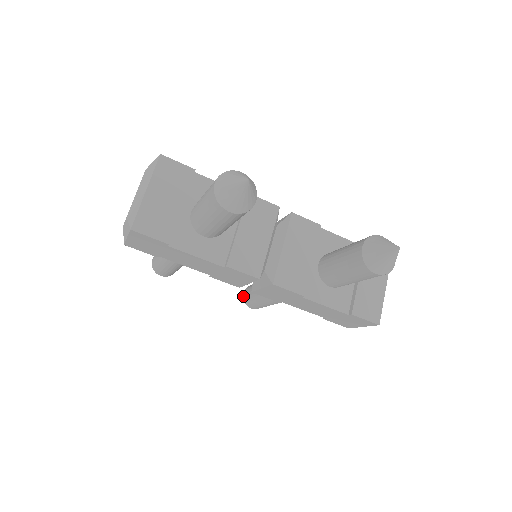
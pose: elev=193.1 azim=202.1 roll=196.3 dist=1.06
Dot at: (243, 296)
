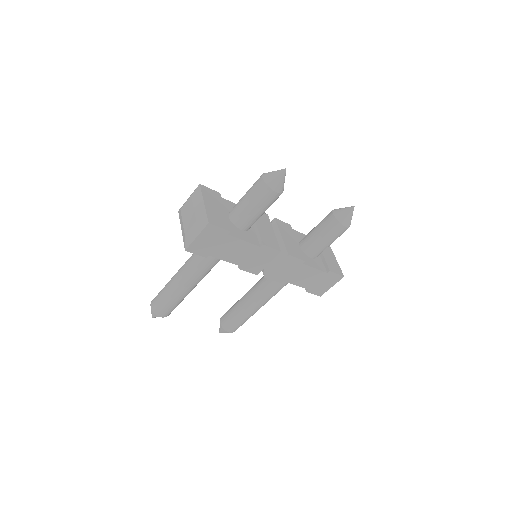
Dot at: (221, 324)
